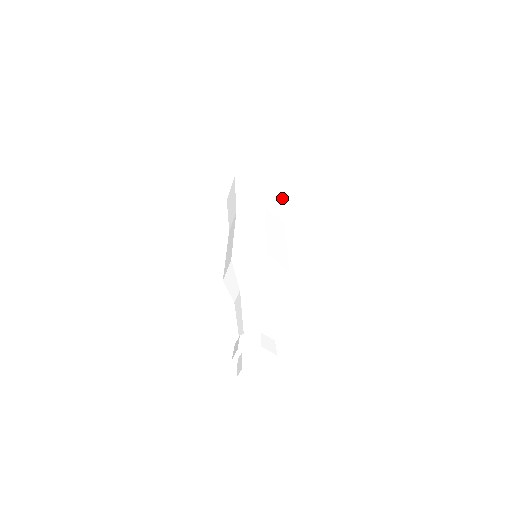
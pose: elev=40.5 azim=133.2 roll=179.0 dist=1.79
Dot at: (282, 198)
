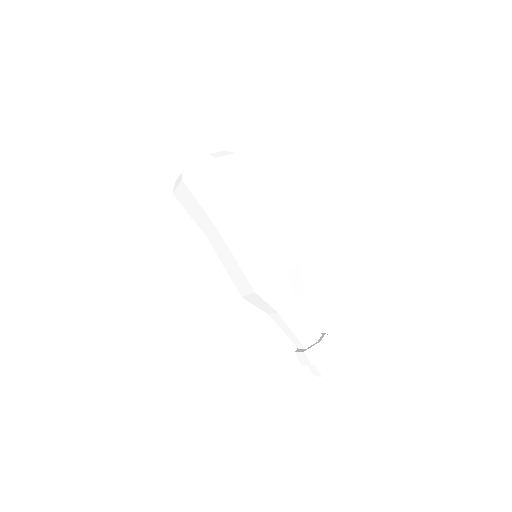
Dot at: (220, 183)
